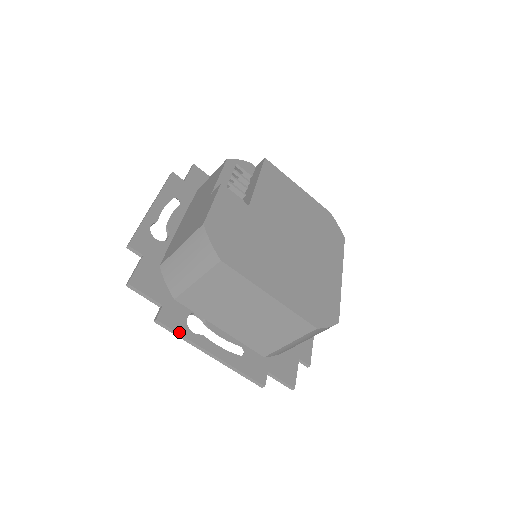
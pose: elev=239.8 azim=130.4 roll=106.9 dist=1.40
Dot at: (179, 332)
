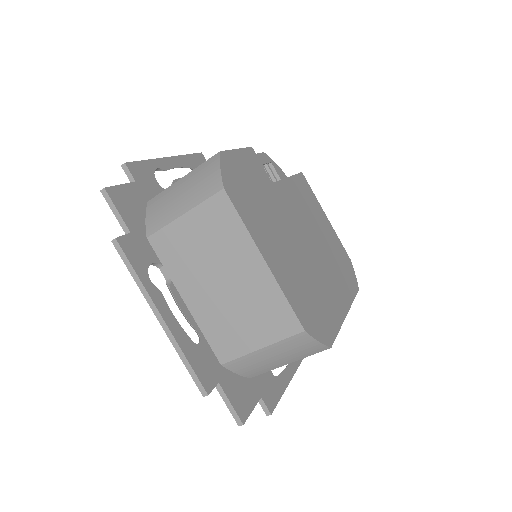
Dot at: (135, 268)
